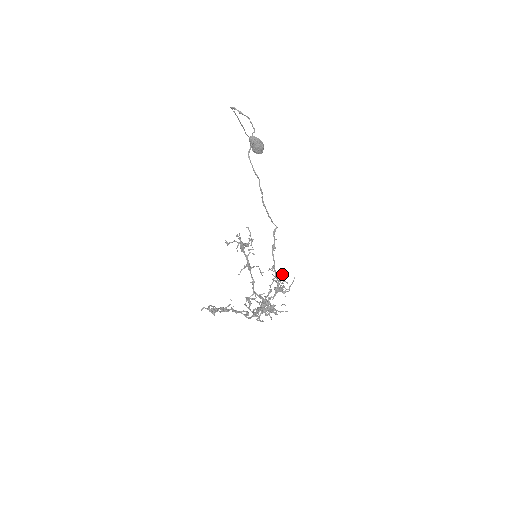
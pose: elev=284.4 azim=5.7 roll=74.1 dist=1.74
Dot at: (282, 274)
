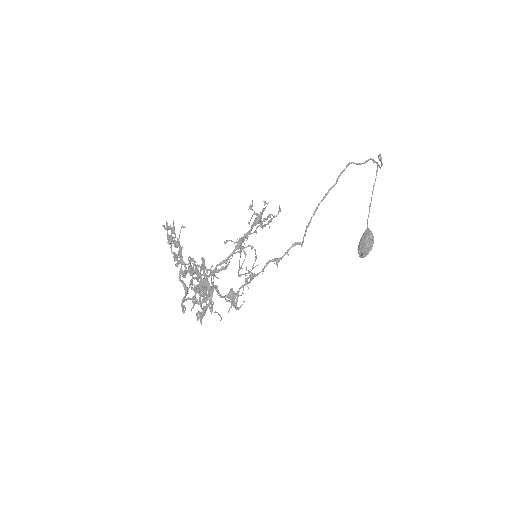
Dot at: occluded
